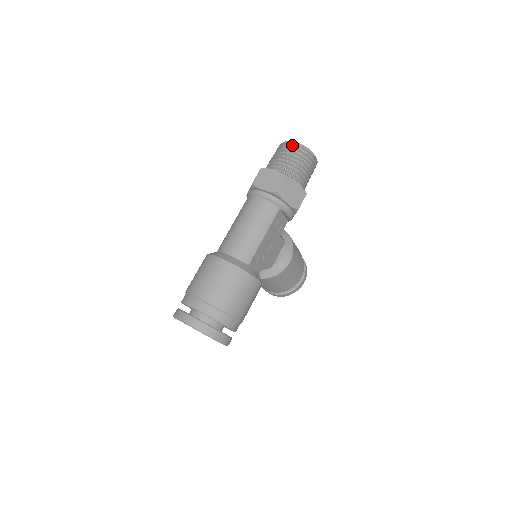
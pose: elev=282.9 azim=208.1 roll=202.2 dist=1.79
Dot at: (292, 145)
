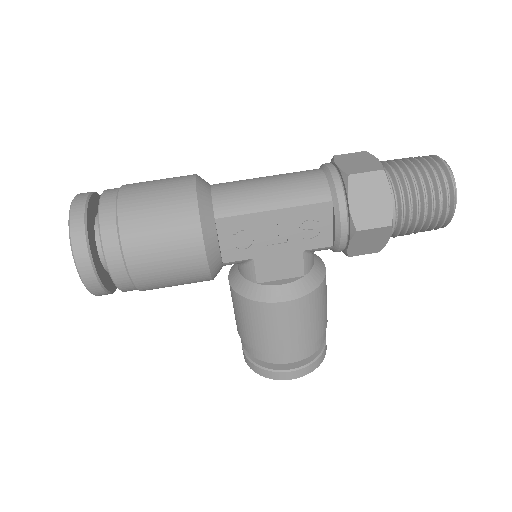
Dot at: (436, 161)
